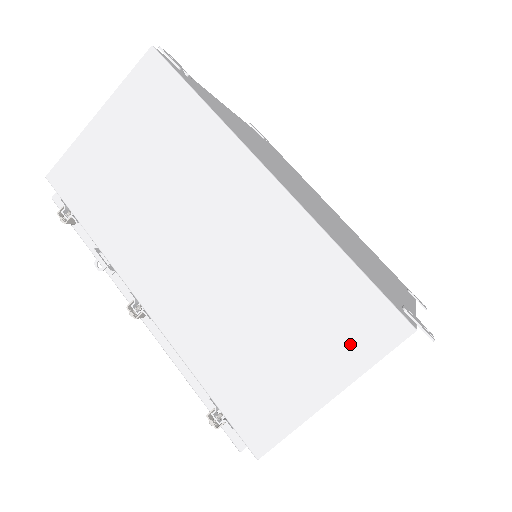
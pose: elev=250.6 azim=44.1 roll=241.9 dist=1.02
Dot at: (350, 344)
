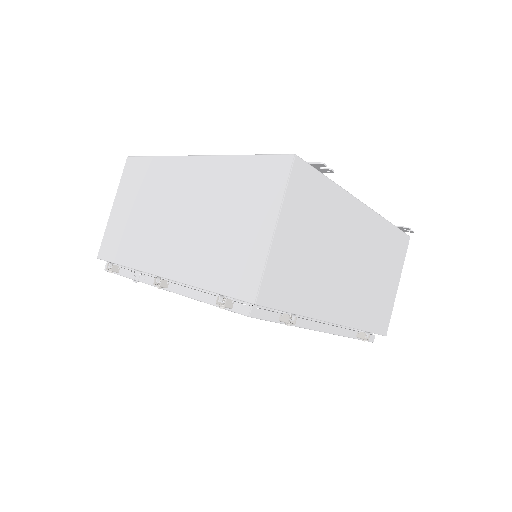
Dot at: (268, 192)
